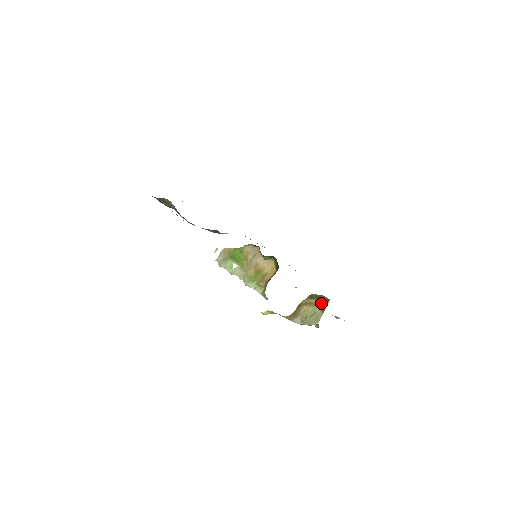
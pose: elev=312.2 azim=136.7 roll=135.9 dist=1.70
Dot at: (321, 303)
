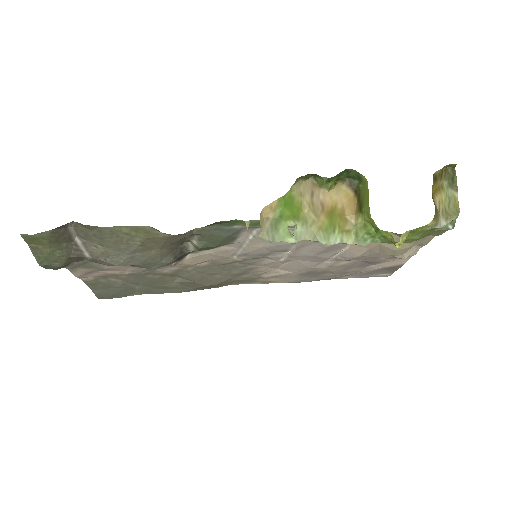
Dot at: (448, 180)
